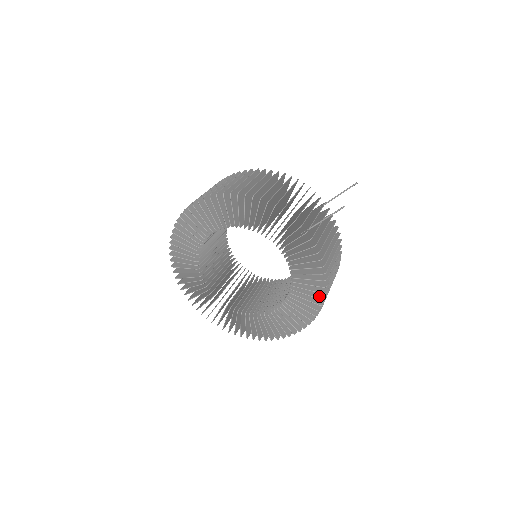
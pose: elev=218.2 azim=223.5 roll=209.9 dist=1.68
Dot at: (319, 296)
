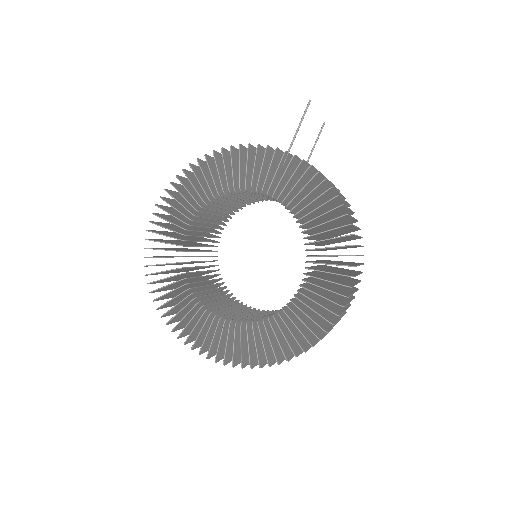
Dot at: (342, 226)
